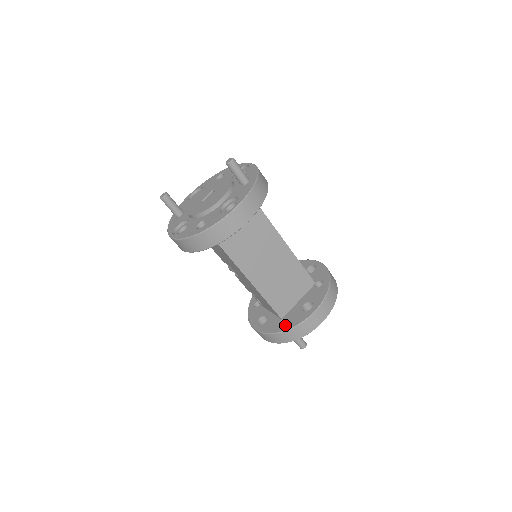
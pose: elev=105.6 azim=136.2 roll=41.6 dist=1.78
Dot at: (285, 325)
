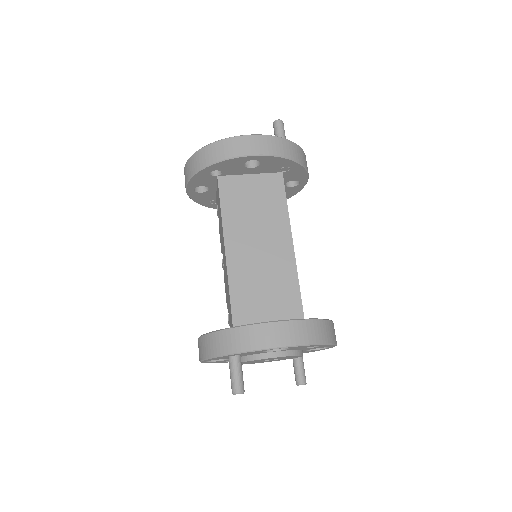
Dot at: occluded
